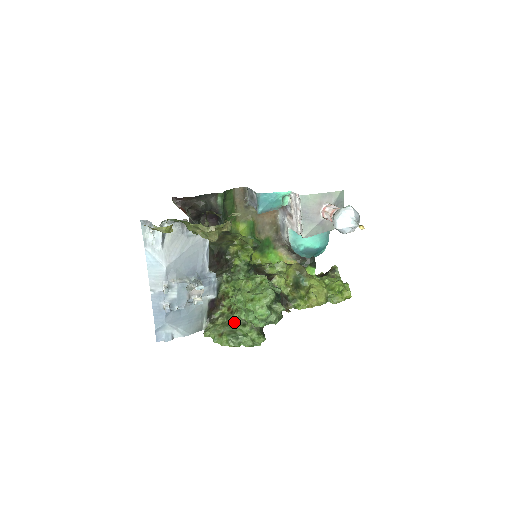
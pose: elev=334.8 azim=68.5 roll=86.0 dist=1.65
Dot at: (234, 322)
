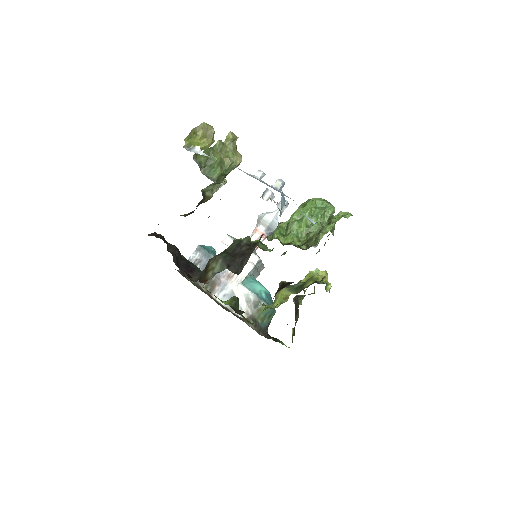
Dot at: (319, 231)
